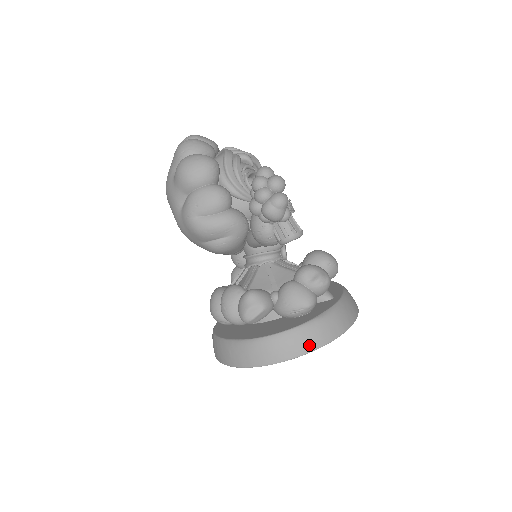
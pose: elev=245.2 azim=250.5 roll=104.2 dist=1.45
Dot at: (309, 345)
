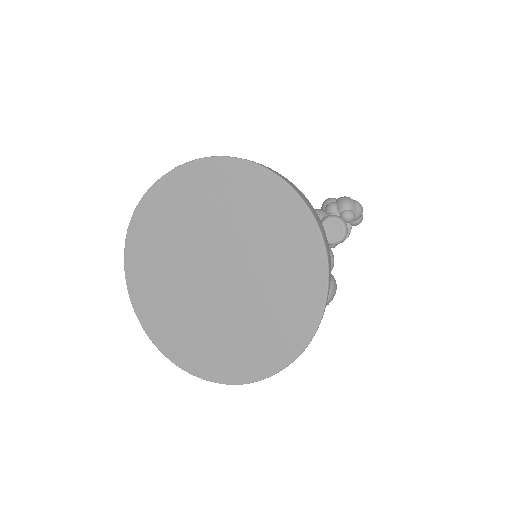
Dot at: (304, 197)
